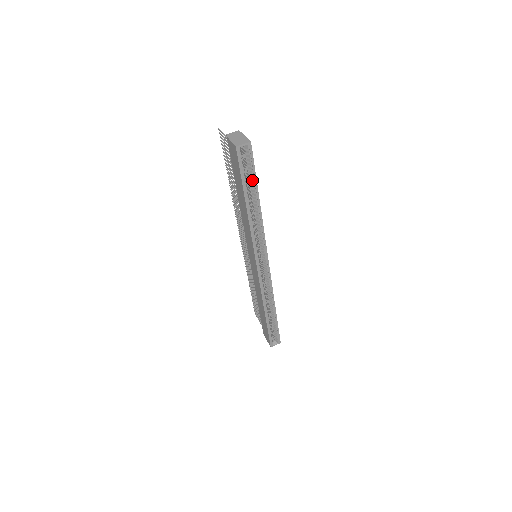
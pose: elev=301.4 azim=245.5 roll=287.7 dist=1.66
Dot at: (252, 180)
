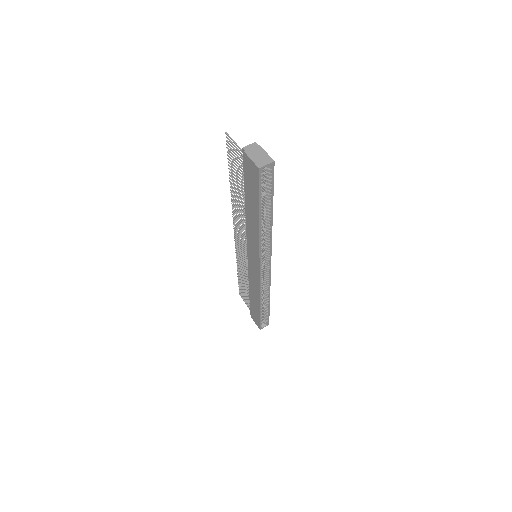
Dot at: (269, 196)
